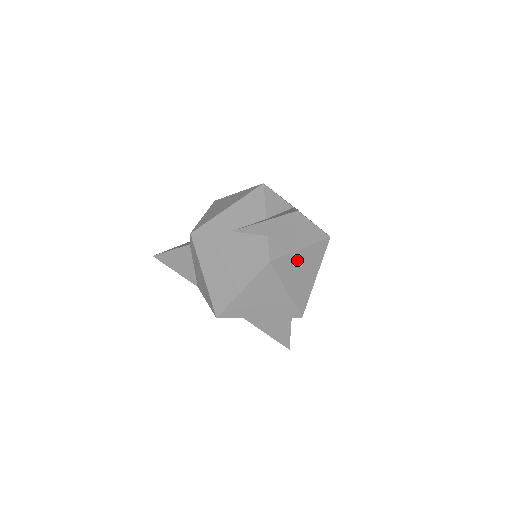
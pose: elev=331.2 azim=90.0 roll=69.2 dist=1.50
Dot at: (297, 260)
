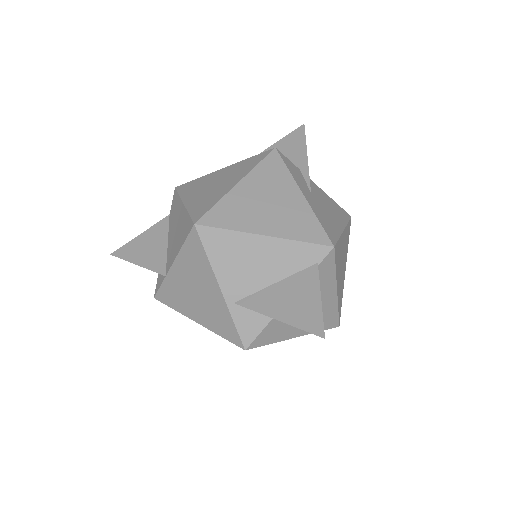
Dot at: (311, 186)
